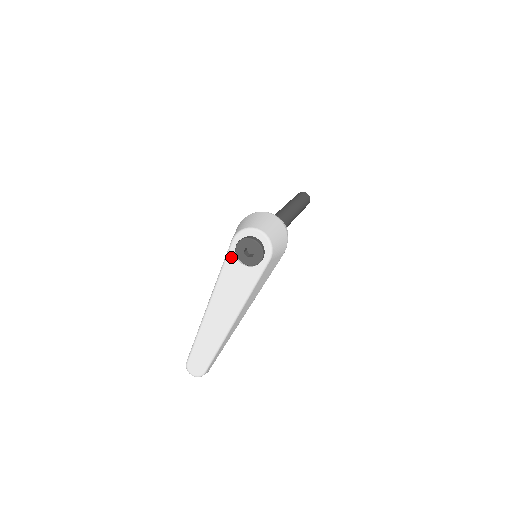
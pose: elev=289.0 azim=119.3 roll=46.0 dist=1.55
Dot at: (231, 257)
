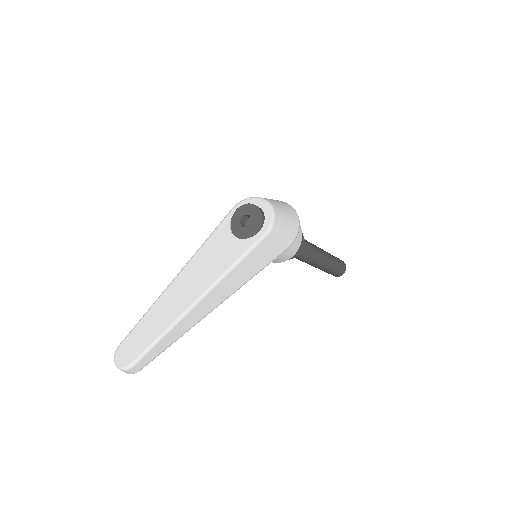
Dot at: (224, 225)
